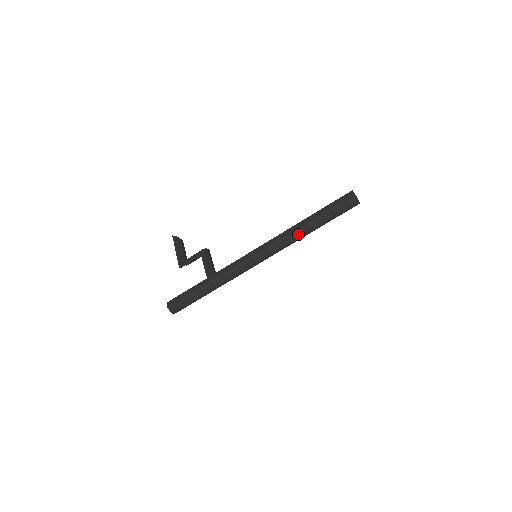
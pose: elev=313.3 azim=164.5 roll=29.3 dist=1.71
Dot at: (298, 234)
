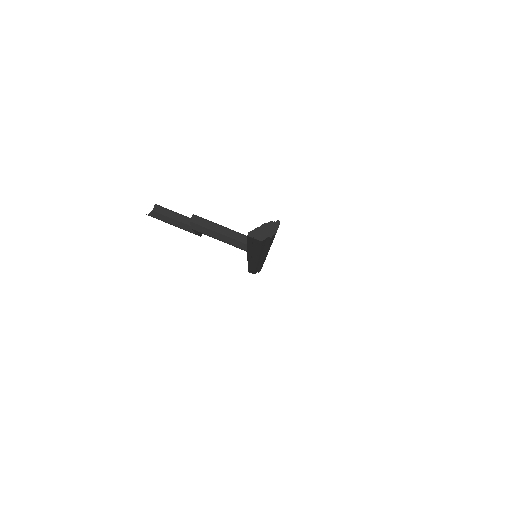
Dot at: (265, 254)
